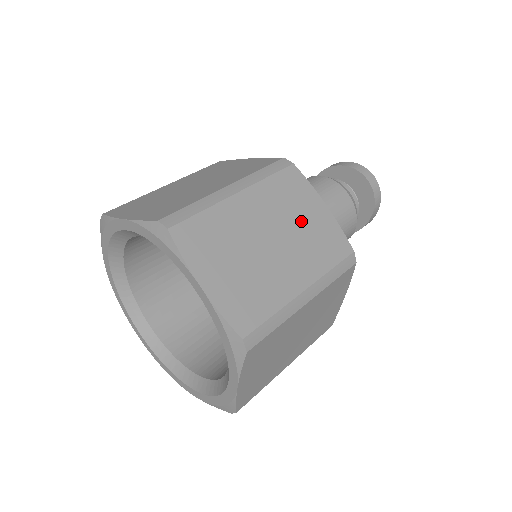
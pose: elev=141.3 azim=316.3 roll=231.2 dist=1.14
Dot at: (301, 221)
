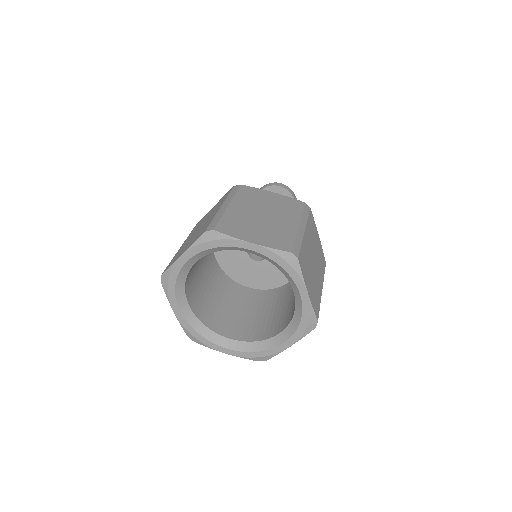
Dot at: (268, 202)
